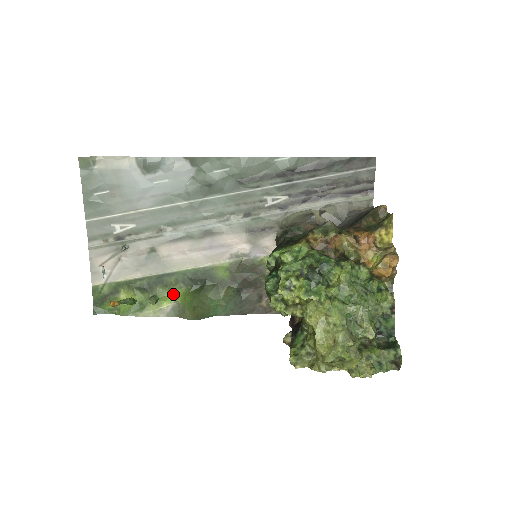
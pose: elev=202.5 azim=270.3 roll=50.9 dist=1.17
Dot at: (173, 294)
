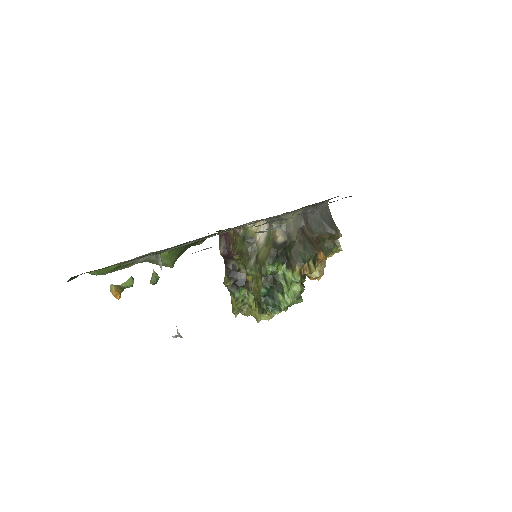
Dot at: (157, 252)
